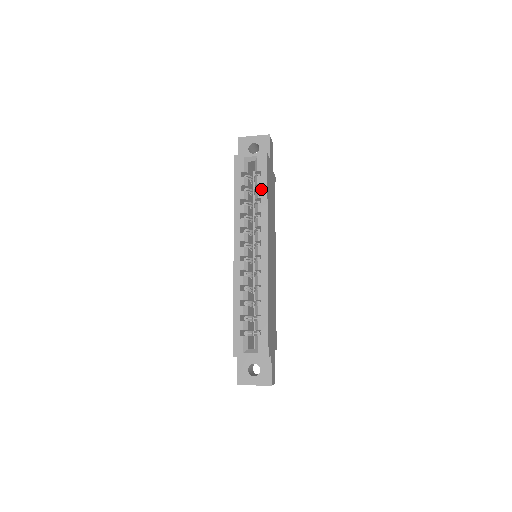
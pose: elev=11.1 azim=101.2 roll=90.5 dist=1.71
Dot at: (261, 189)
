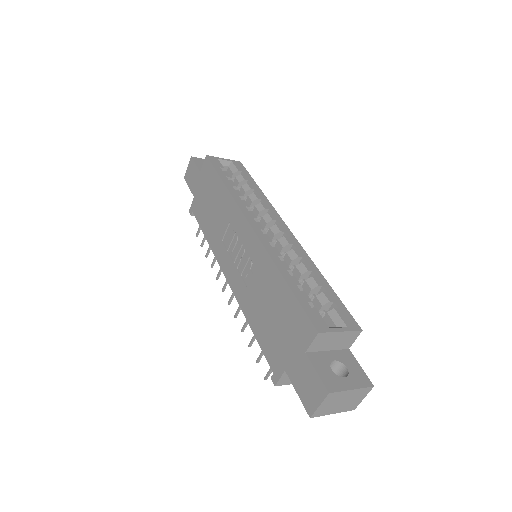
Dot at: (251, 183)
